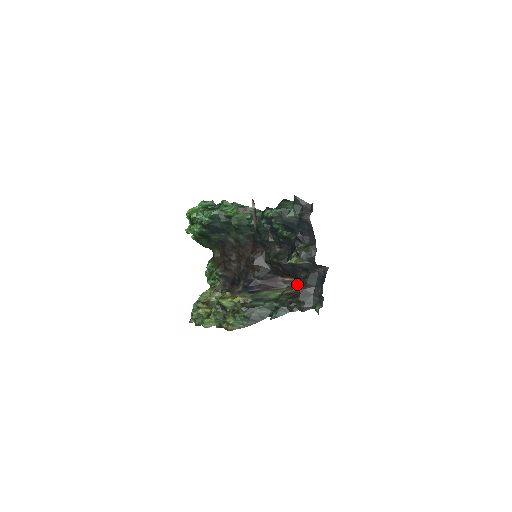
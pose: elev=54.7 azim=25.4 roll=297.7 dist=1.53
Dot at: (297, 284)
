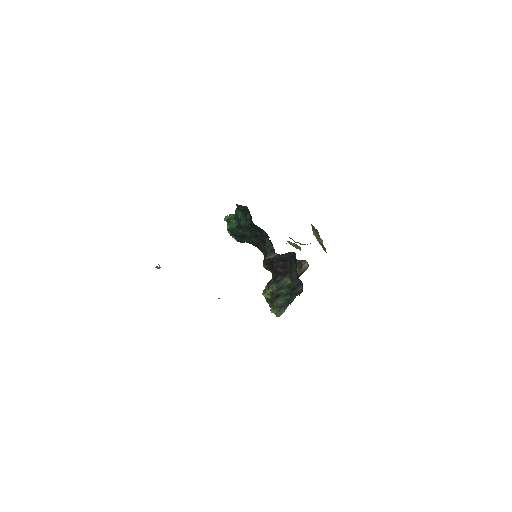
Dot at: (303, 264)
